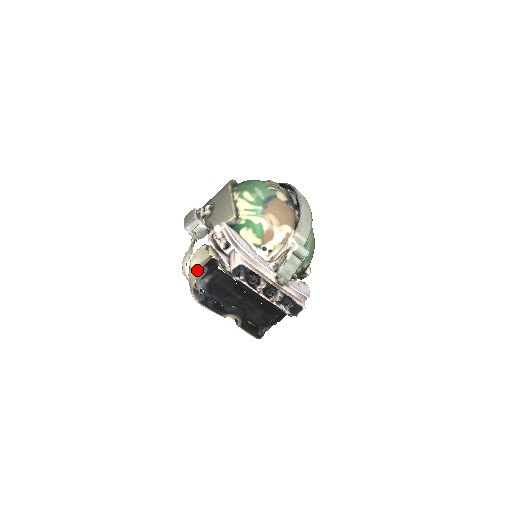
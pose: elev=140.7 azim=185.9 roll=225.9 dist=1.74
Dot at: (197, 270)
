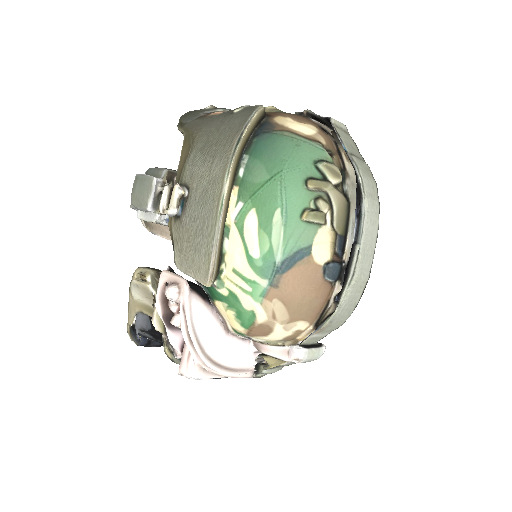
Dot at: (137, 309)
